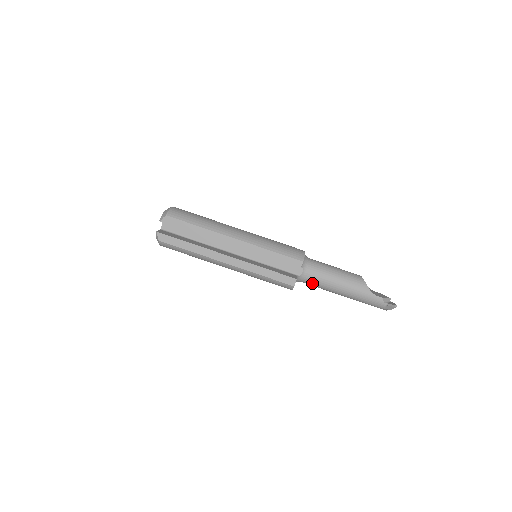
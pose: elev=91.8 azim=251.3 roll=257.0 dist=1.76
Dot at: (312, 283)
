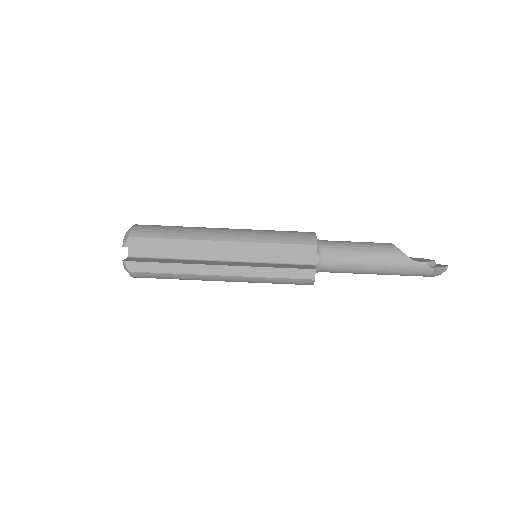
Dot at: (334, 269)
